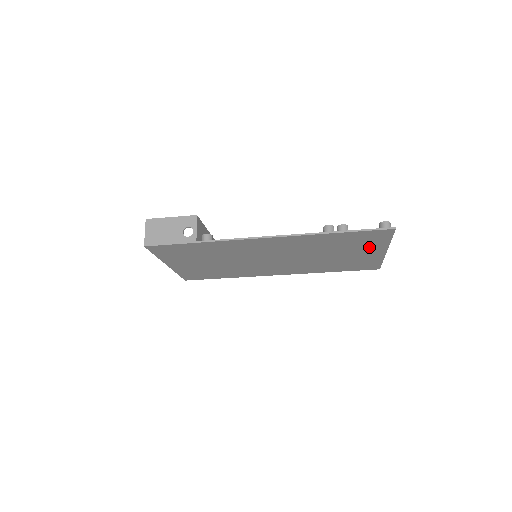
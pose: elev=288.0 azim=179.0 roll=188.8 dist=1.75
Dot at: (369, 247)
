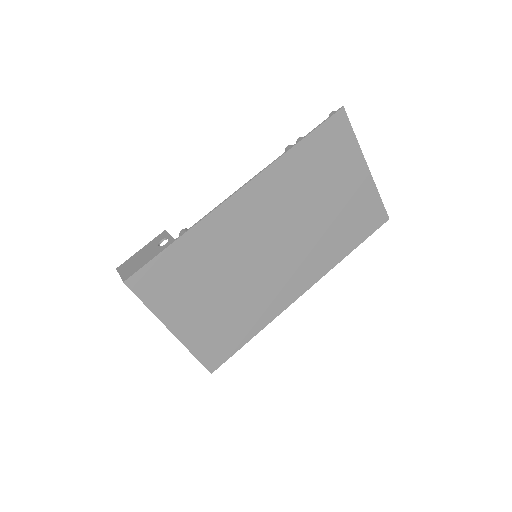
Dot at: (346, 164)
